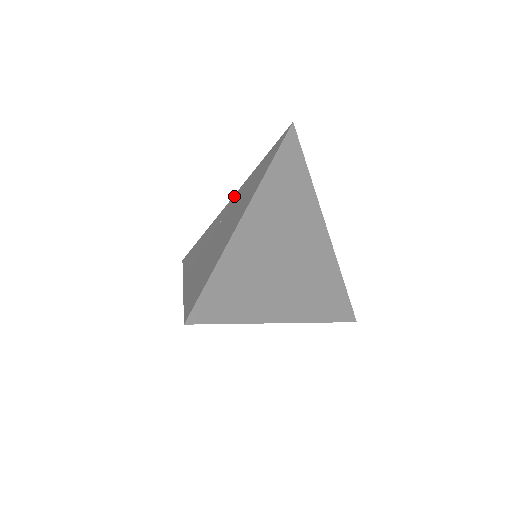
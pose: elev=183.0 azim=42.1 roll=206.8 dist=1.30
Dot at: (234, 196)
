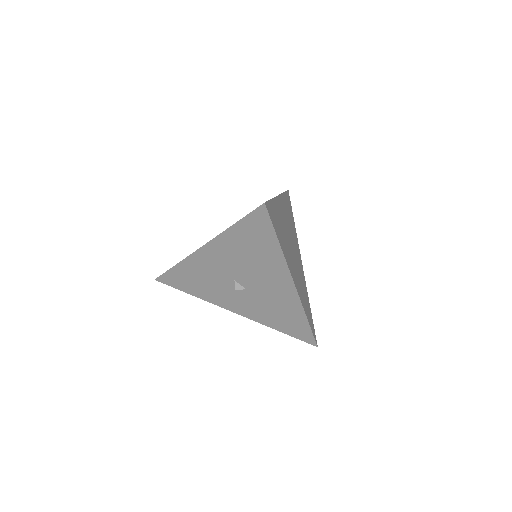
Dot at: occluded
